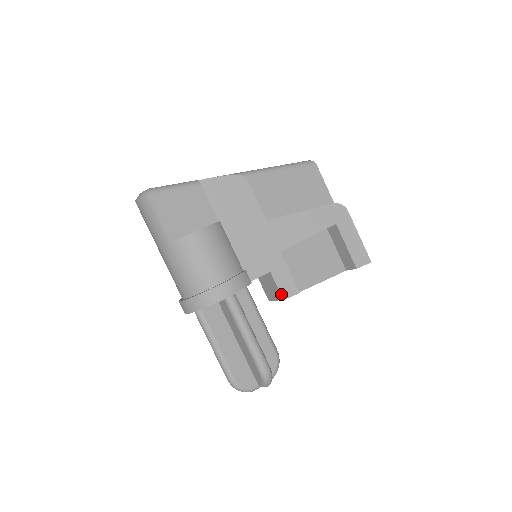
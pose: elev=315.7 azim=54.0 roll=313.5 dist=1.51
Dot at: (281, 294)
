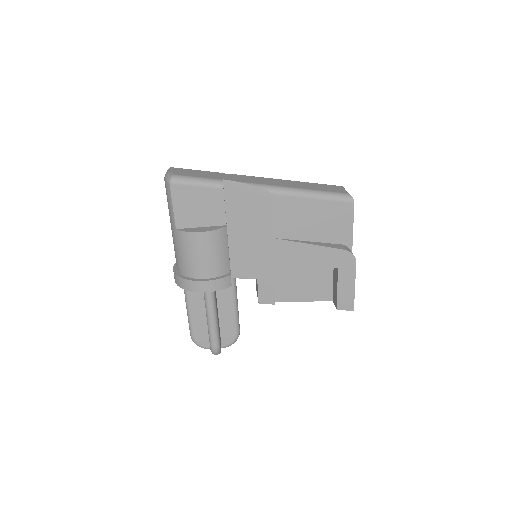
Dot at: (259, 298)
